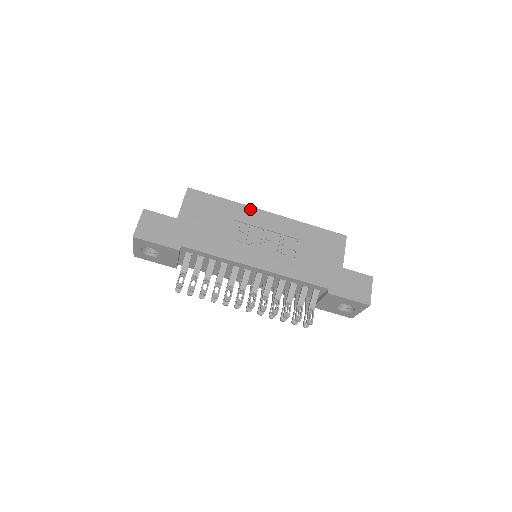
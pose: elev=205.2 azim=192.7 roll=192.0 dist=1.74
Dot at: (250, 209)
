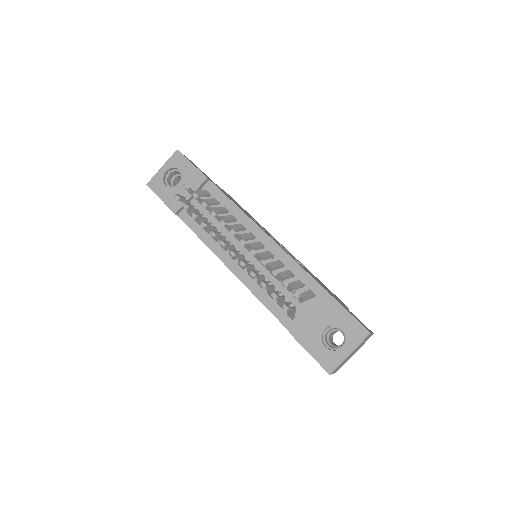
Dot at: occluded
